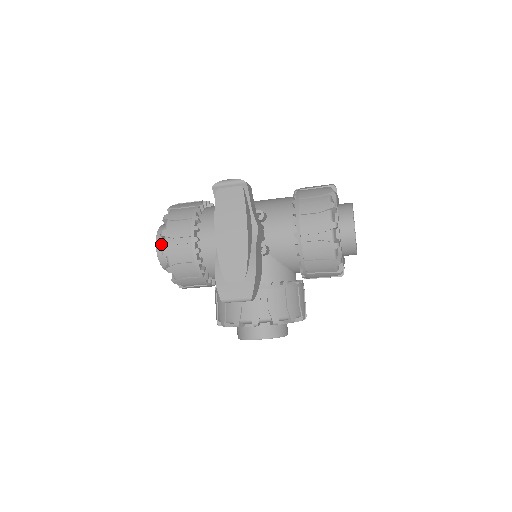
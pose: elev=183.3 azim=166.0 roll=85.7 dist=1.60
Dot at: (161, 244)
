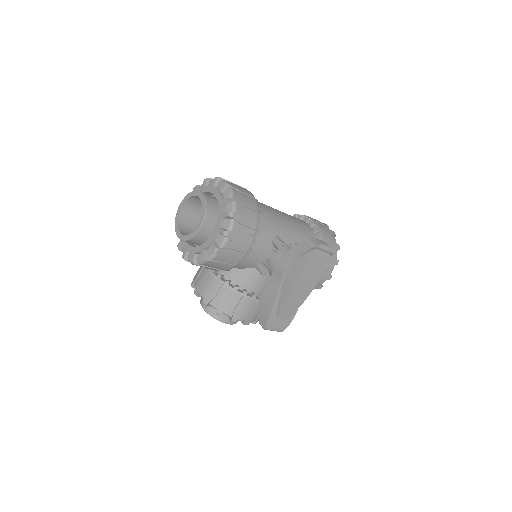
Dot at: (206, 229)
